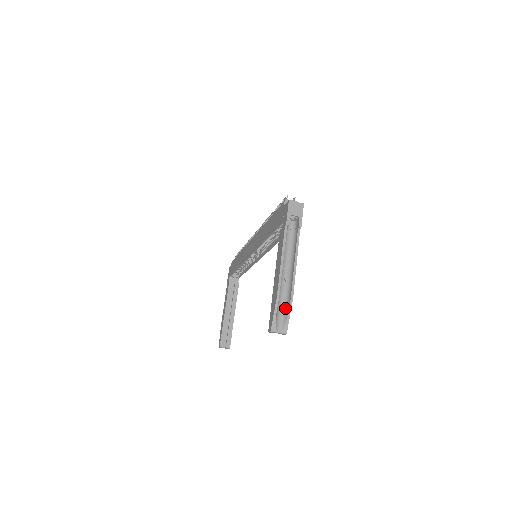
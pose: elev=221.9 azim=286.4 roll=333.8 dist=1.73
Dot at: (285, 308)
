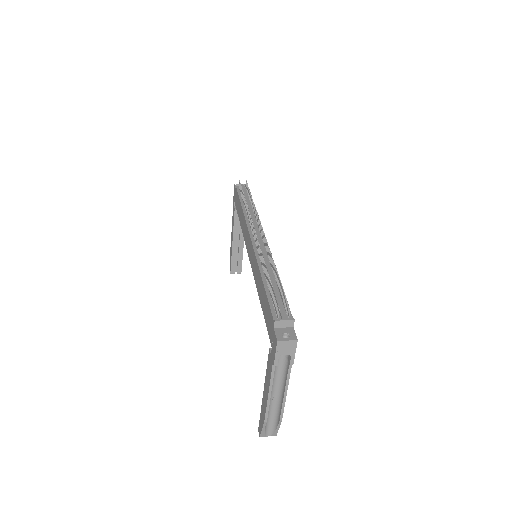
Dot at: (274, 421)
